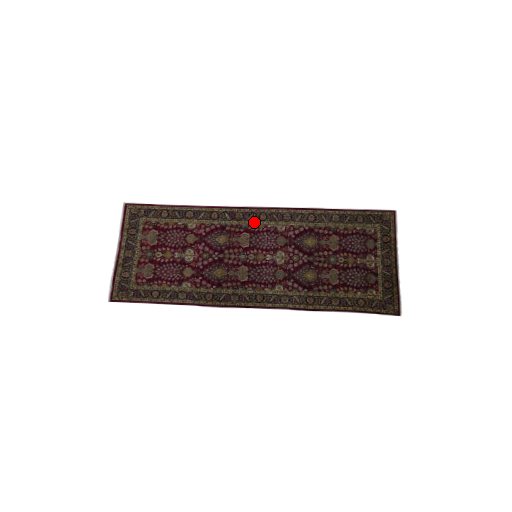
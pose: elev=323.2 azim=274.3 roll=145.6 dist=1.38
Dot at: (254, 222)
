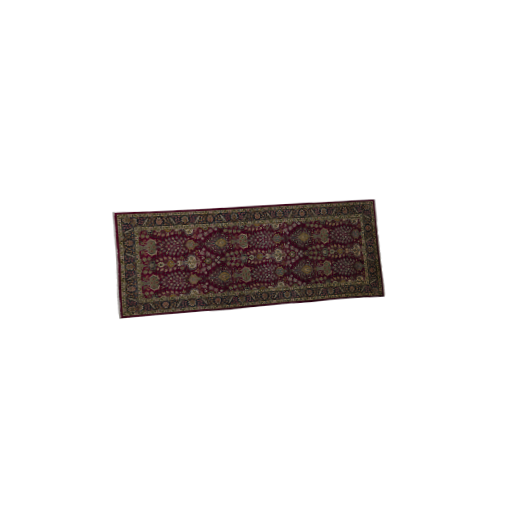
Dot at: (249, 222)
